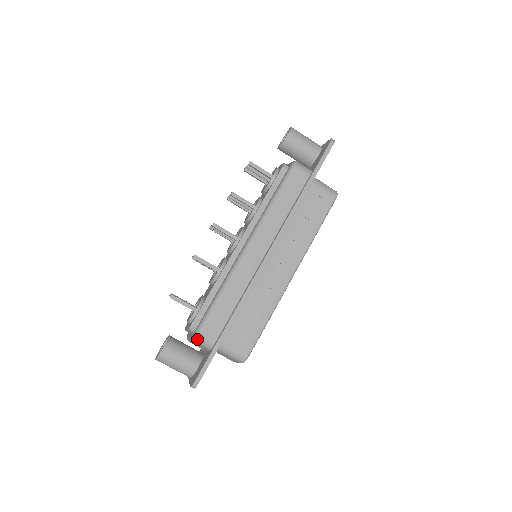
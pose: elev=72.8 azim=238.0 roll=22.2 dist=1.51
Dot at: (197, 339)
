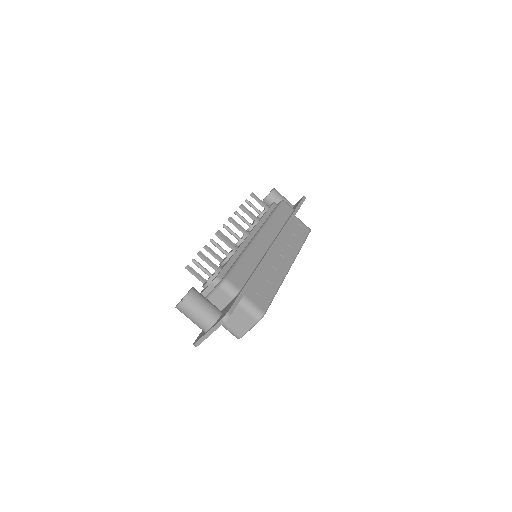
Dot at: (225, 284)
